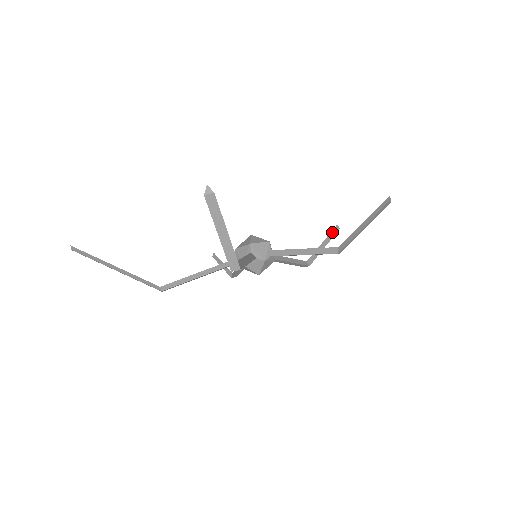
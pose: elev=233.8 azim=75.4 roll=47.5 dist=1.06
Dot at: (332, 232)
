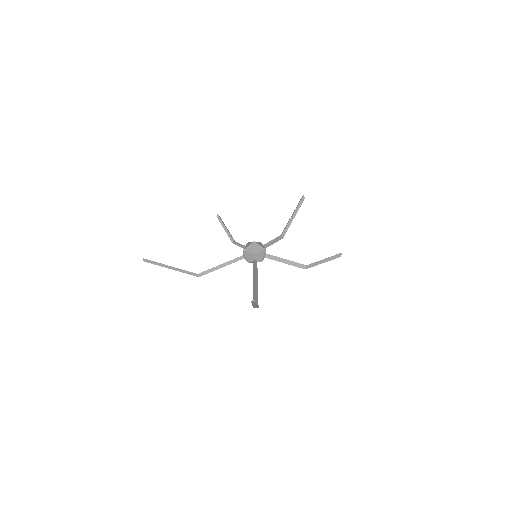
Dot at: (300, 203)
